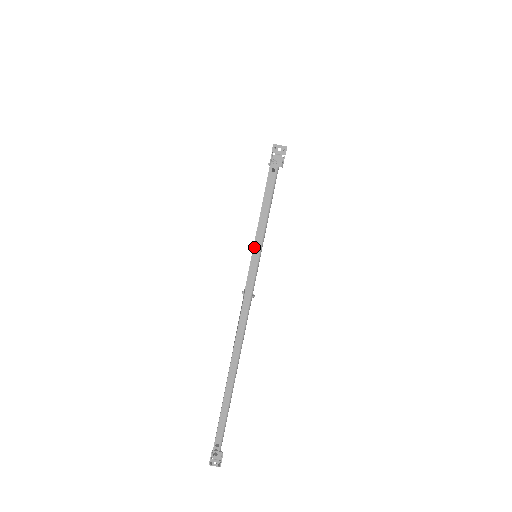
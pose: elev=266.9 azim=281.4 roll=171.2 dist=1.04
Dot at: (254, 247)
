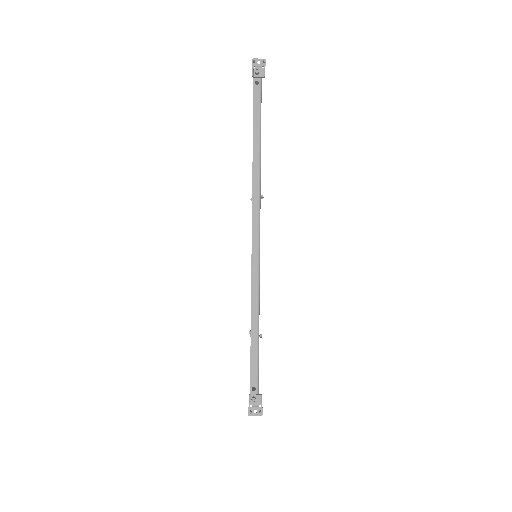
Dot at: (253, 158)
